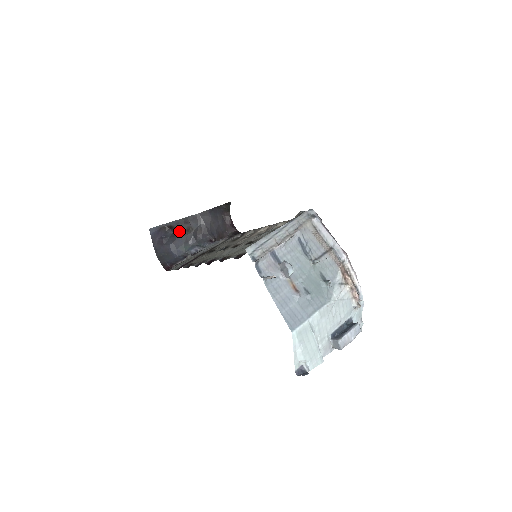
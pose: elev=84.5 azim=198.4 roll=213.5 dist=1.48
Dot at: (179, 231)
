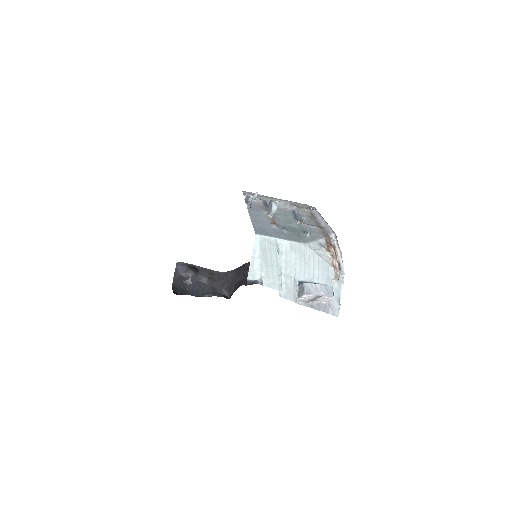
Dot at: (201, 276)
